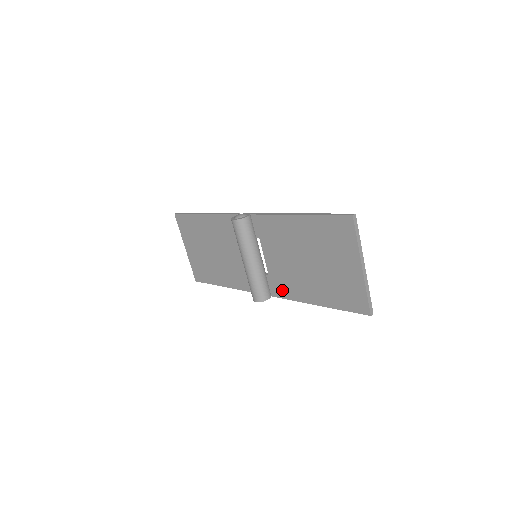
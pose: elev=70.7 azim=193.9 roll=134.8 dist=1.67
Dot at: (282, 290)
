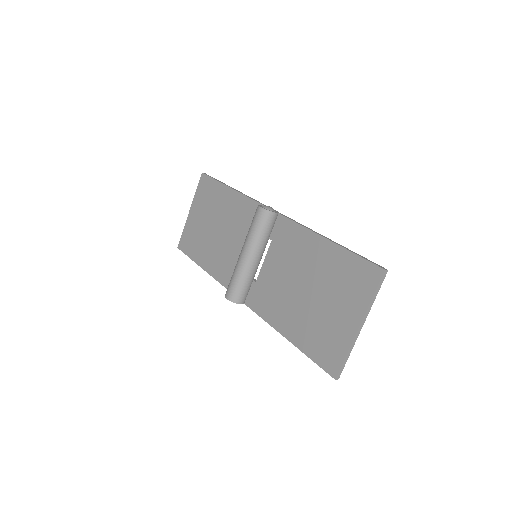
Dot at: (259, 303)
